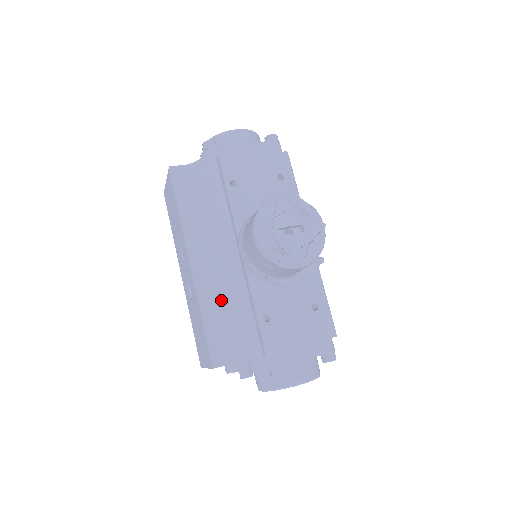
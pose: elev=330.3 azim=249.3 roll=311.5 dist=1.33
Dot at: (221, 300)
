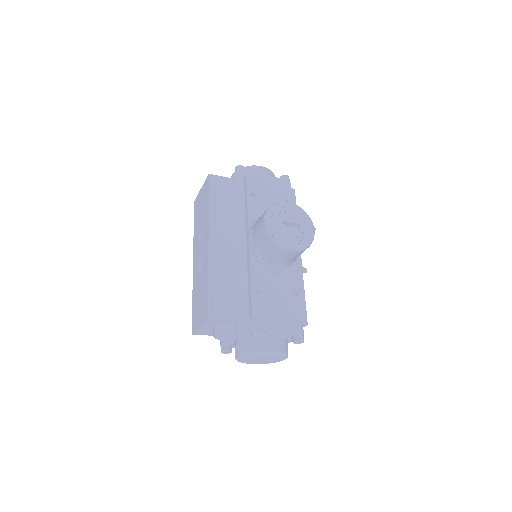
Dot at: (226, 272)
